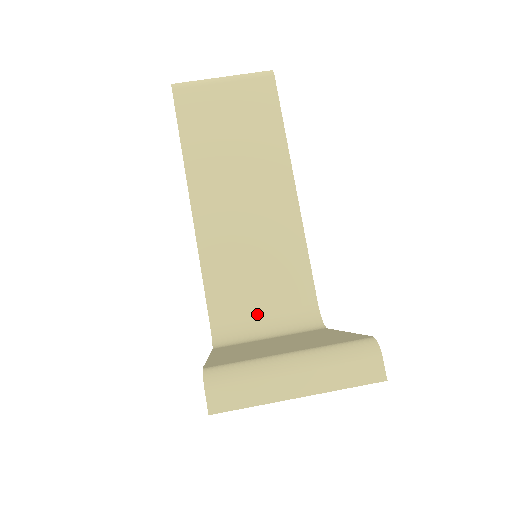
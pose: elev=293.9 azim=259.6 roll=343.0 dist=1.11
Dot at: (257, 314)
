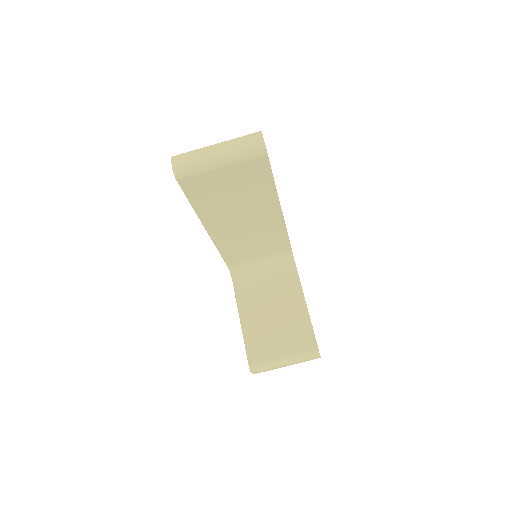
Dot at: (255, 259)
